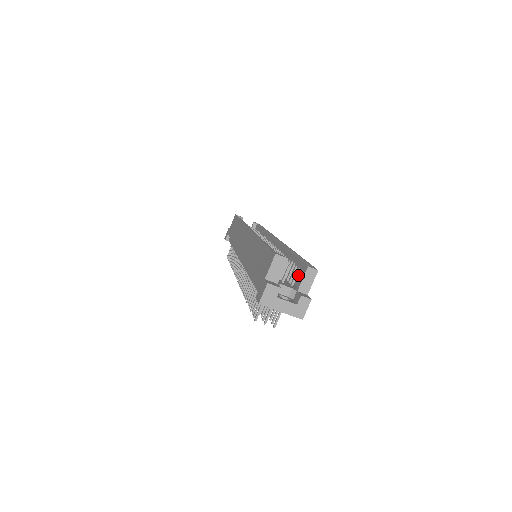
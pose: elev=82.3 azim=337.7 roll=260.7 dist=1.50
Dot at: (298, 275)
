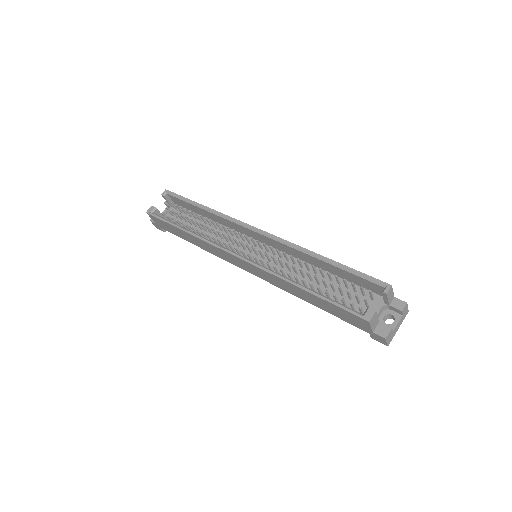
Dot at: (361, 284)
